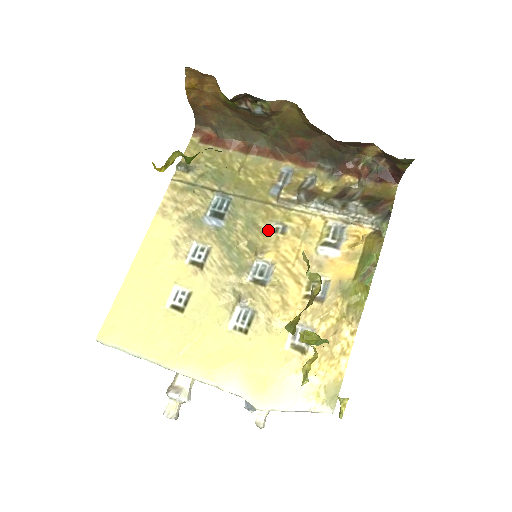
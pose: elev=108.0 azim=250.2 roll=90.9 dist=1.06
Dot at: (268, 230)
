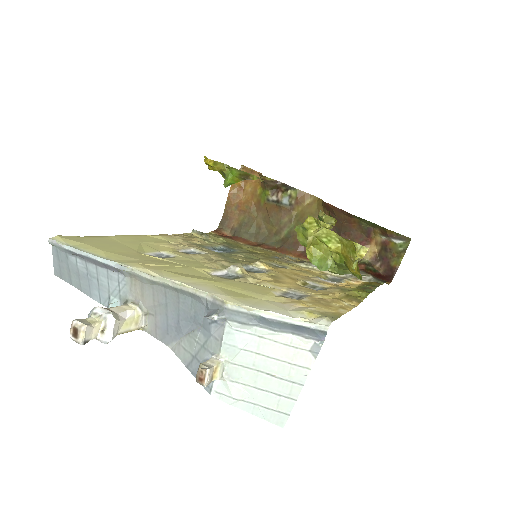
Dot at: (268, 263)
